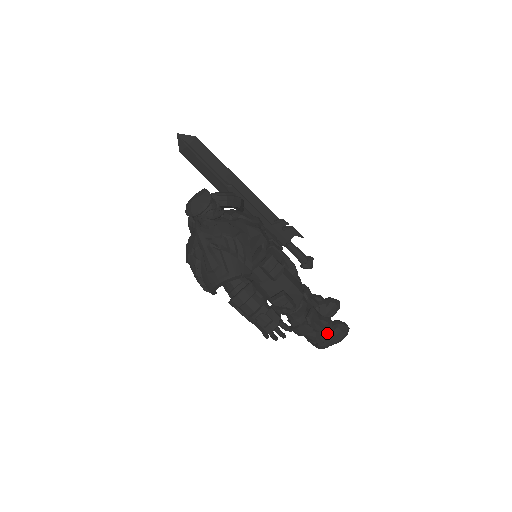
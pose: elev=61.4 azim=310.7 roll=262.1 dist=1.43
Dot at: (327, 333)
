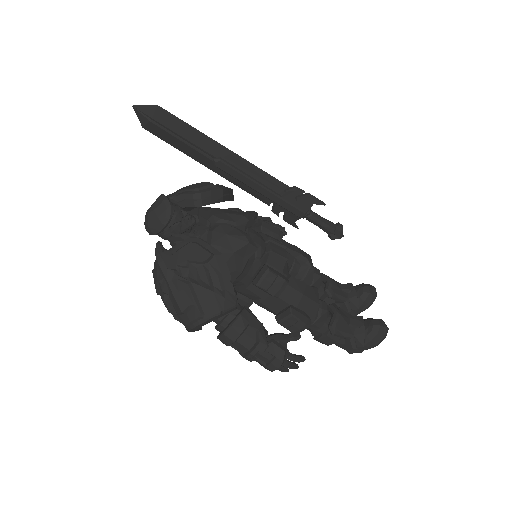
Dot at: (359, 339)
